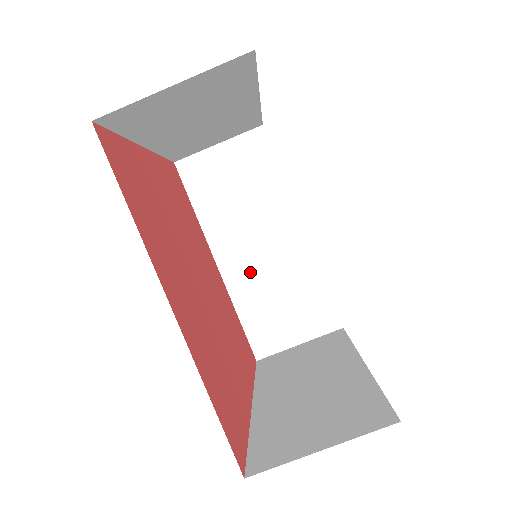
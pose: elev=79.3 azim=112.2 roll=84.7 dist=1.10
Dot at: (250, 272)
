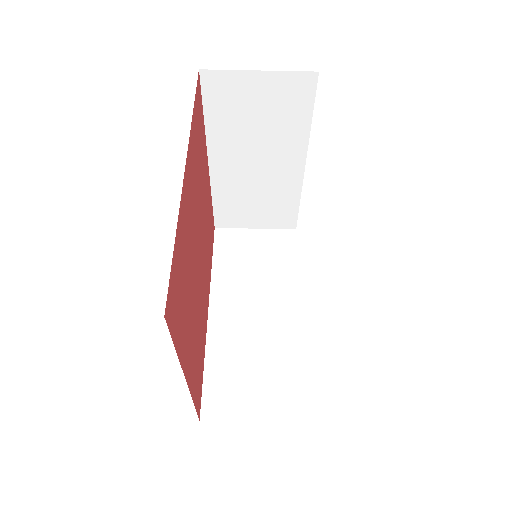
Dot at: (235, 330)
